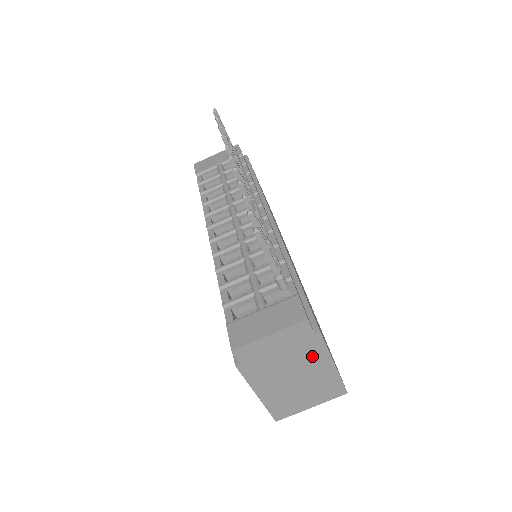
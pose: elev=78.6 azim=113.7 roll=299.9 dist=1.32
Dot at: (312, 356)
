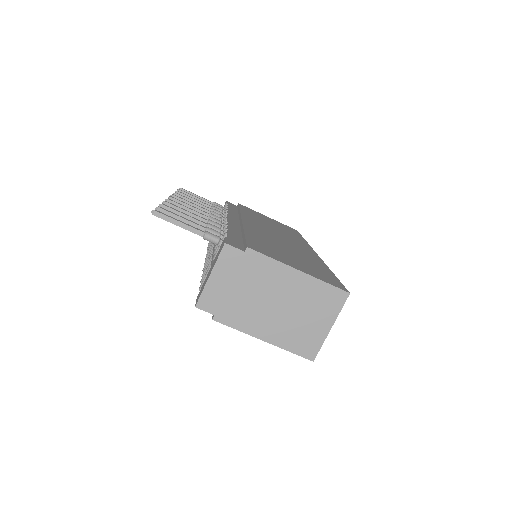
Dot at: (268, 274)
